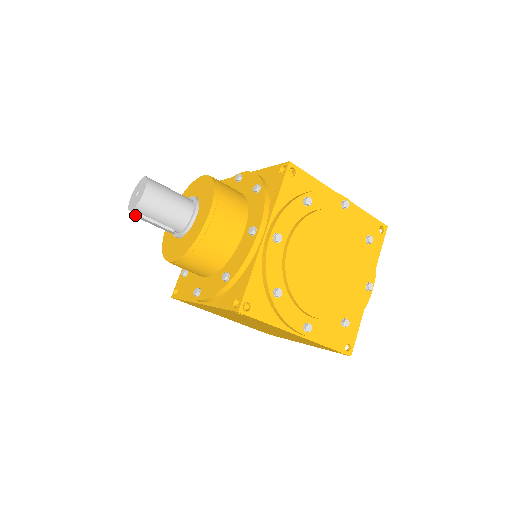
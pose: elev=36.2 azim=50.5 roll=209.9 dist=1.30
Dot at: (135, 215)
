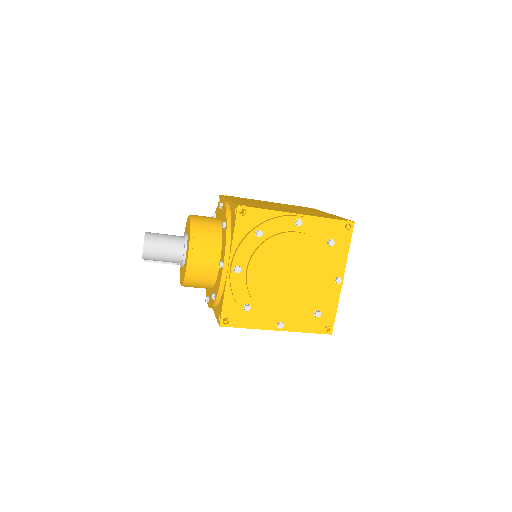
Dot at: (146, 261)
